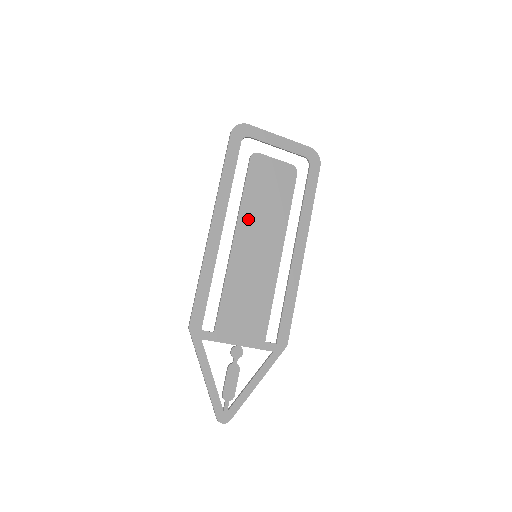
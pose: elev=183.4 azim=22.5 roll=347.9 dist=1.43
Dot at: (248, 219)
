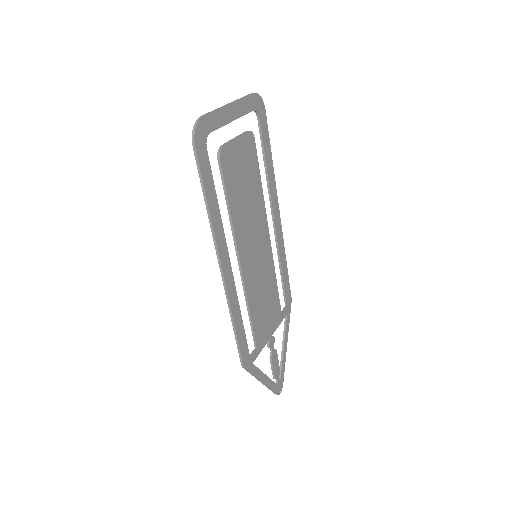
Dot at: (241, 229)
